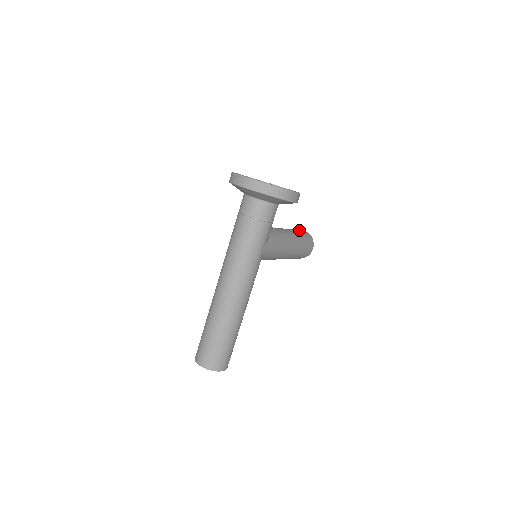
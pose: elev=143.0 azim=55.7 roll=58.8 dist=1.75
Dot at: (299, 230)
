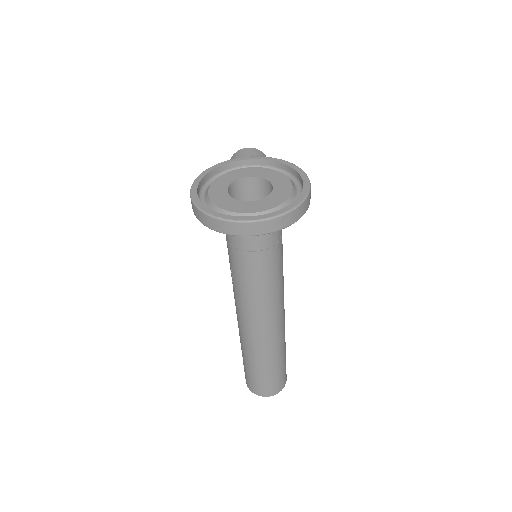
Dot at: occluded
